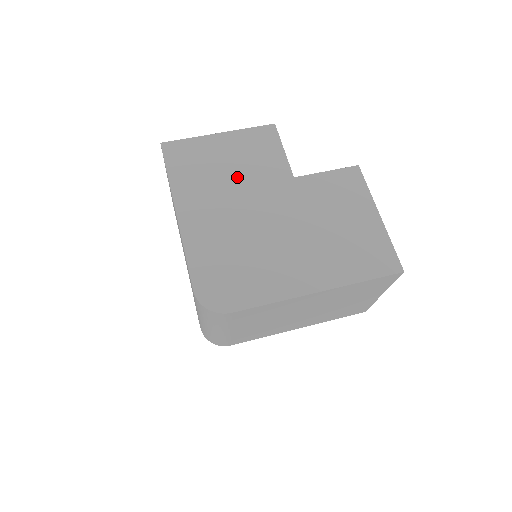
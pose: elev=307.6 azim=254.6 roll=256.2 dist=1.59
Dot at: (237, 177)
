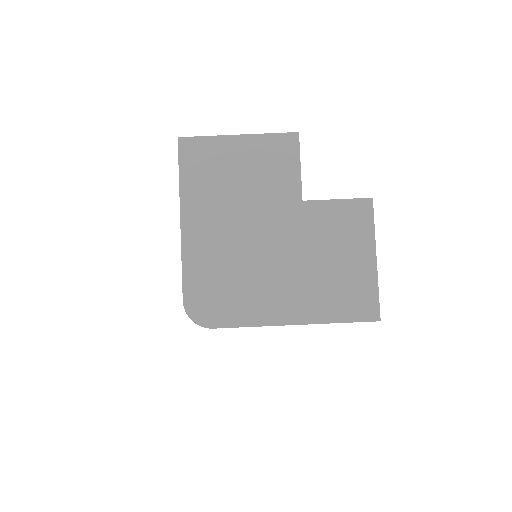
Dot at: (246, 191)
